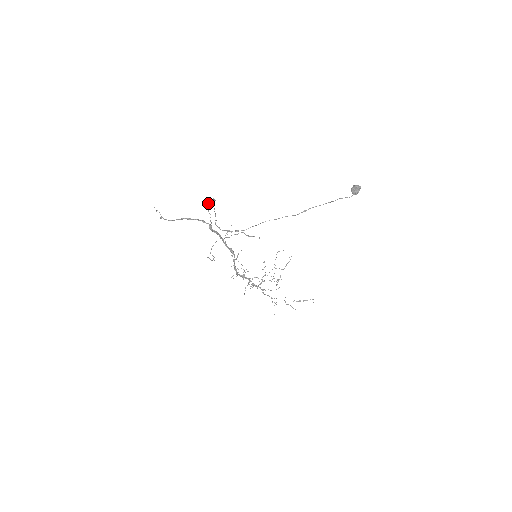
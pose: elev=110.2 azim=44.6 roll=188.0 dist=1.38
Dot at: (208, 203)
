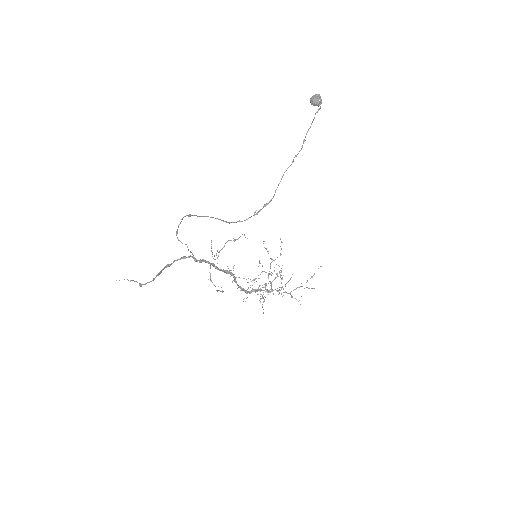
Dot at: (176, 232)
